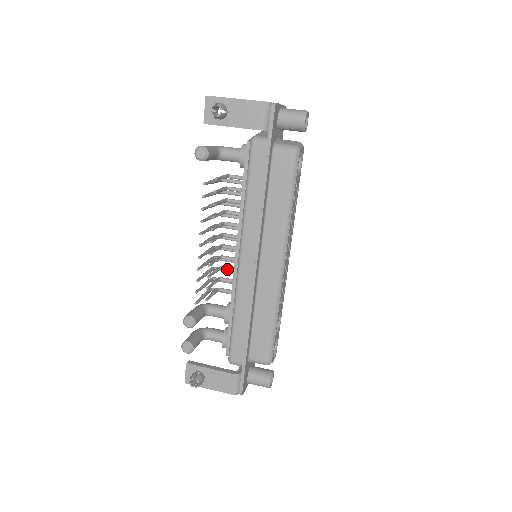
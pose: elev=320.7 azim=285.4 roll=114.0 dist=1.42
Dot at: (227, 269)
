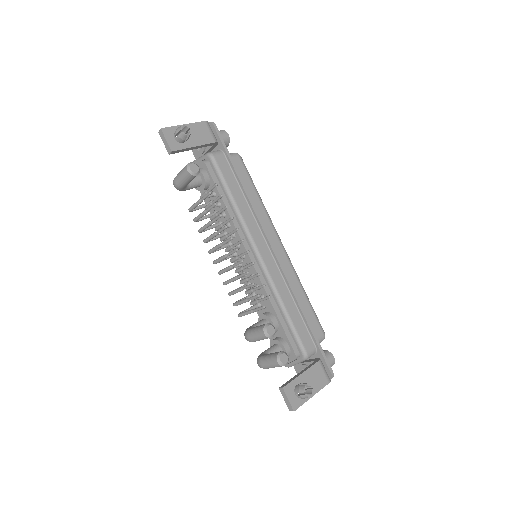
Dot at: occluded
